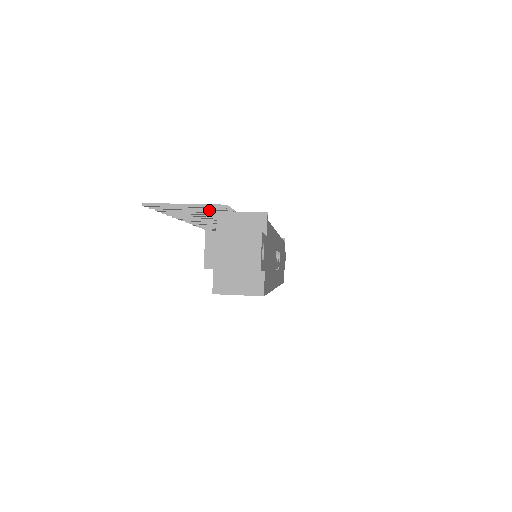
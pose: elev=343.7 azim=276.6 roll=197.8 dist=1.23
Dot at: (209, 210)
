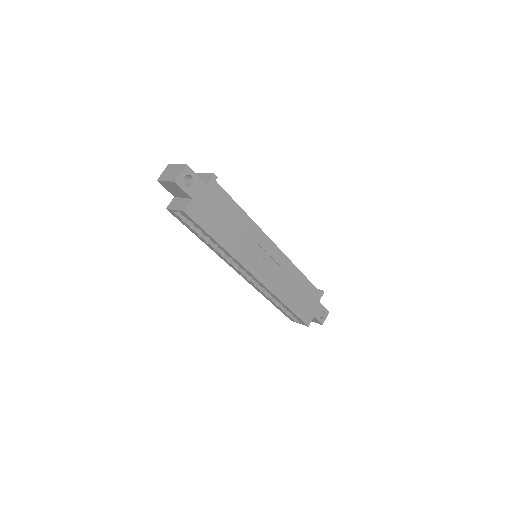
Dot at: occluded
